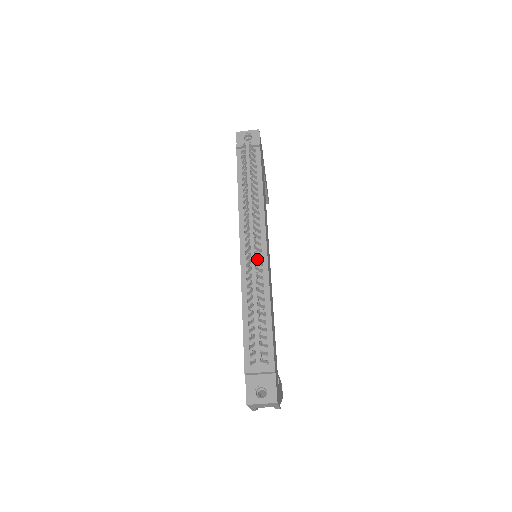
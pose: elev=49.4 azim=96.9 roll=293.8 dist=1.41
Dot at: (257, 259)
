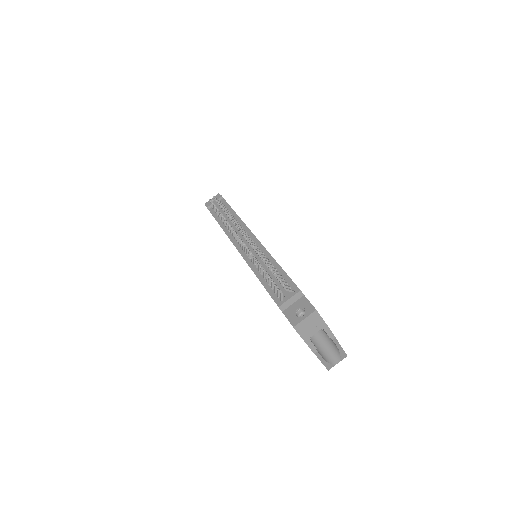
Dot at: occluded
